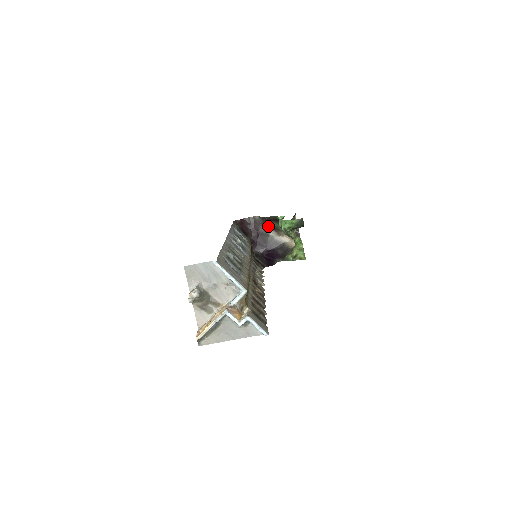
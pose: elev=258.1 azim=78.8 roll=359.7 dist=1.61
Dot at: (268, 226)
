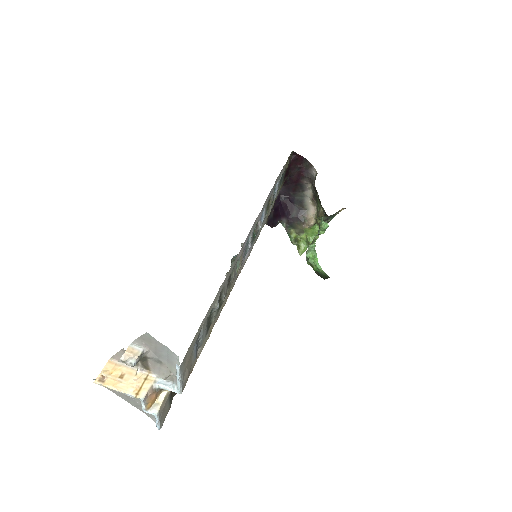
Dot at: (313, 187)
